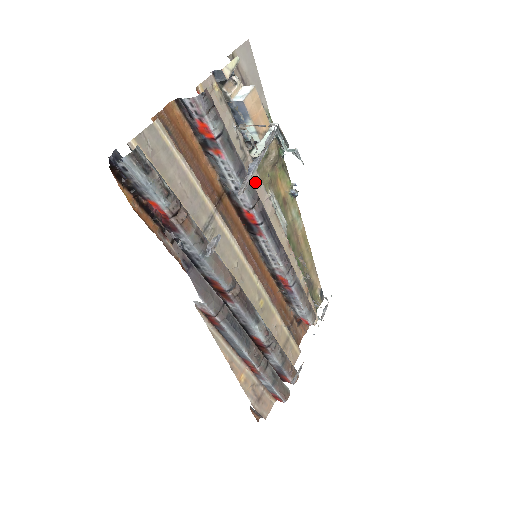
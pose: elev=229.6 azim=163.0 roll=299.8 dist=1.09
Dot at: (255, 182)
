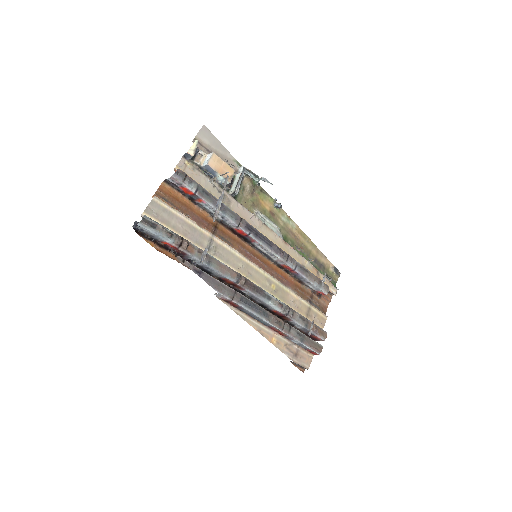
Dot at: (238, 209)
